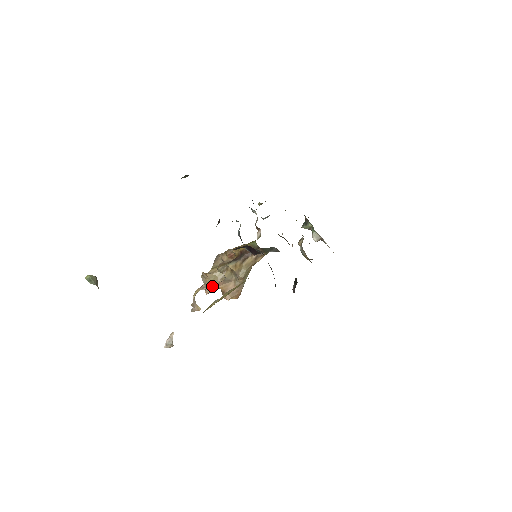
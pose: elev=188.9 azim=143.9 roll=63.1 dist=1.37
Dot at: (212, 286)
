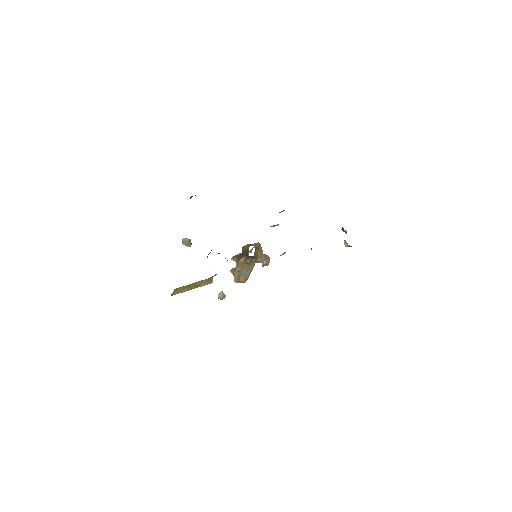
Dot at: occluded
